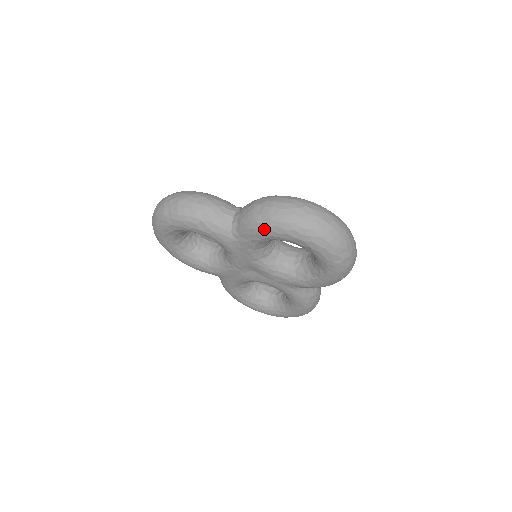
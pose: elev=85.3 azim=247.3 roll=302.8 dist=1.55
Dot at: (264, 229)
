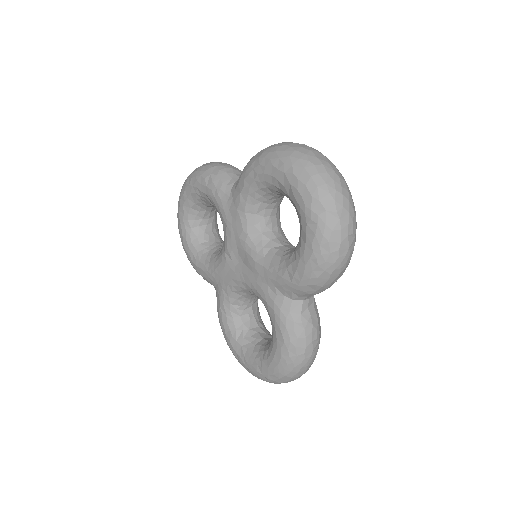
Dot at: (254, 165)
